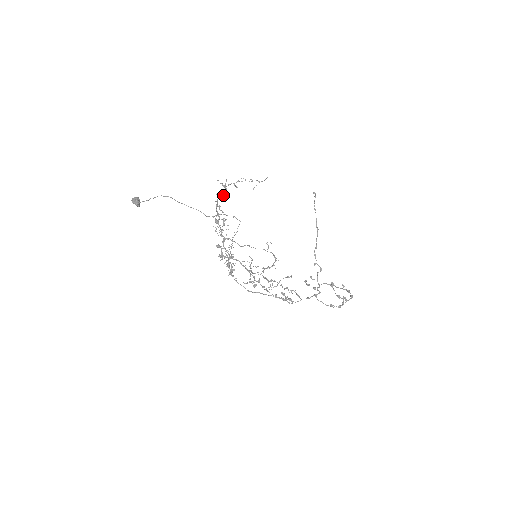
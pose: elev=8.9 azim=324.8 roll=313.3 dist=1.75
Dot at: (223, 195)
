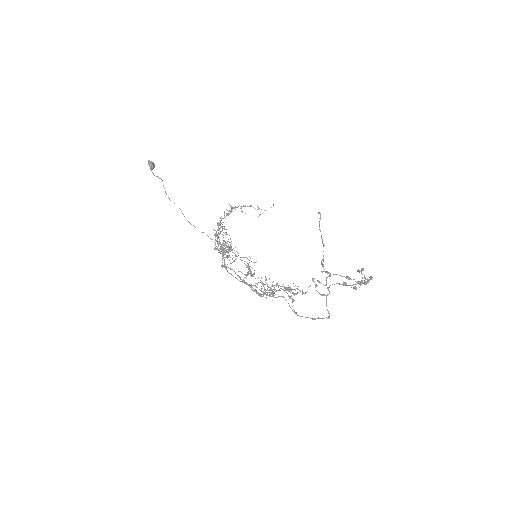
Dot at: (228, 214)
